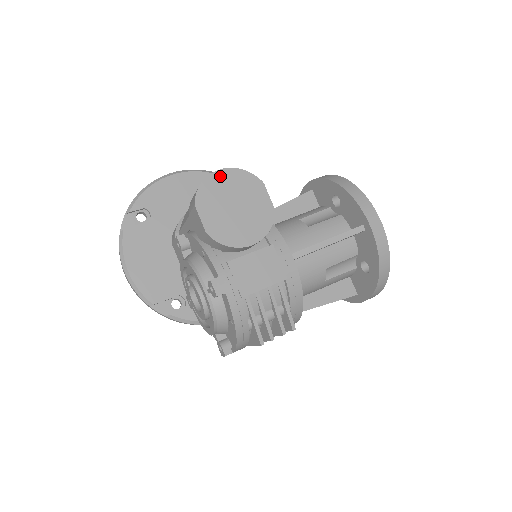
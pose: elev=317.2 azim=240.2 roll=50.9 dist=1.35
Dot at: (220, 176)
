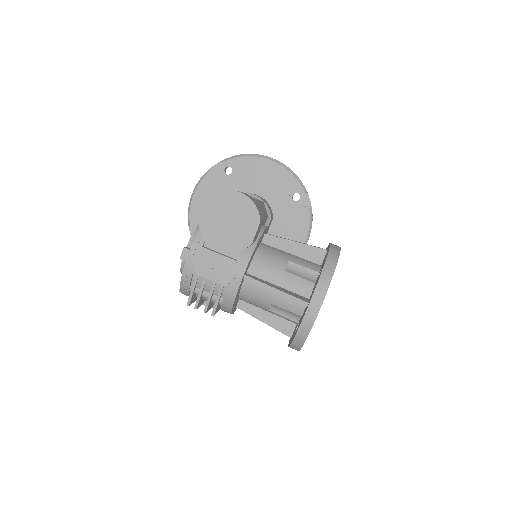
Dot at: (237, 196)
